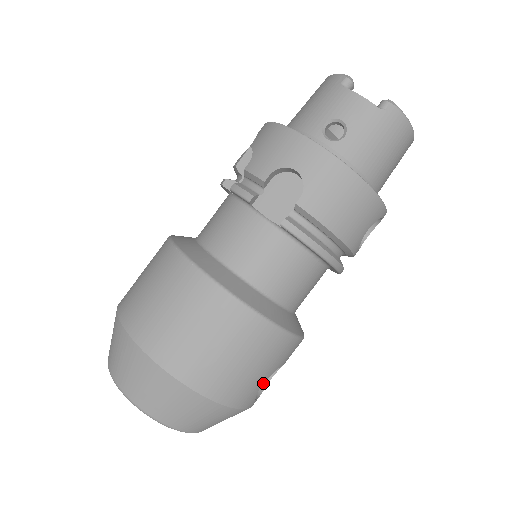
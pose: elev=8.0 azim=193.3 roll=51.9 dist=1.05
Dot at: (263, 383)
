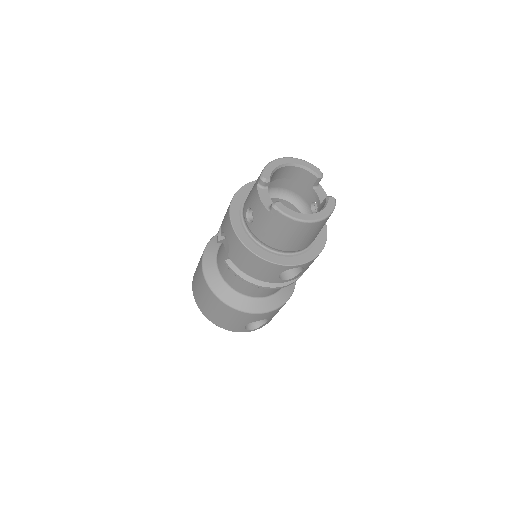
Dot at: occluded
